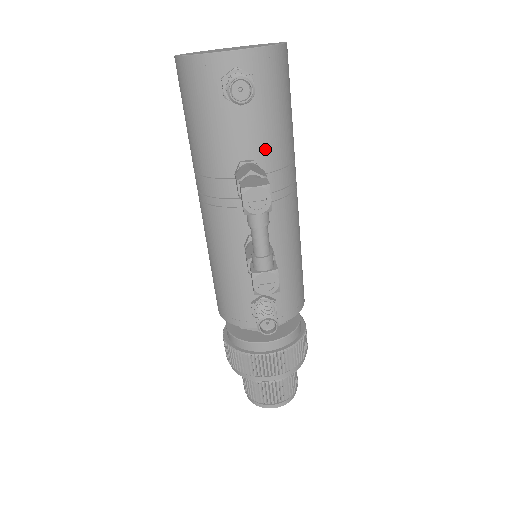
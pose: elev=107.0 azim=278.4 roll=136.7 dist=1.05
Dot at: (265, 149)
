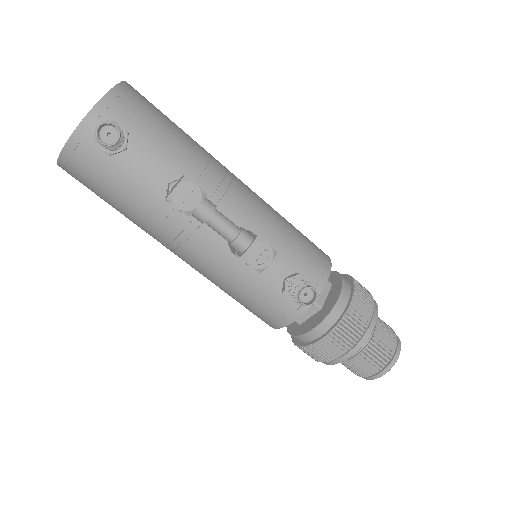
Dot at: (176, 165)
